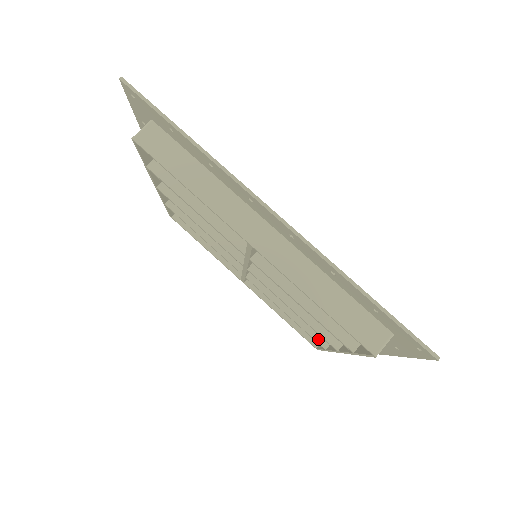
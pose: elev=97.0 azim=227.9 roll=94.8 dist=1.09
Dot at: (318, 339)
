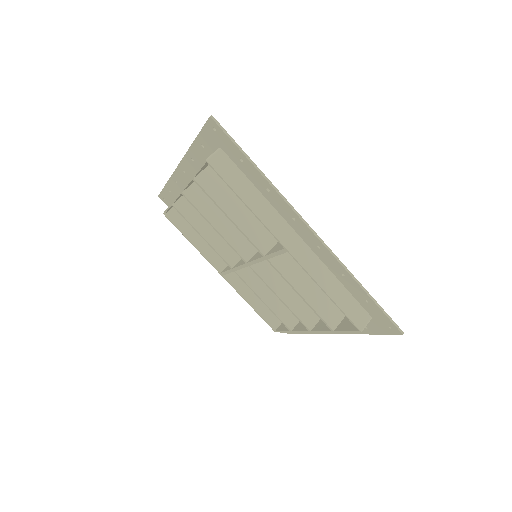
Dot at: (286, 323)
